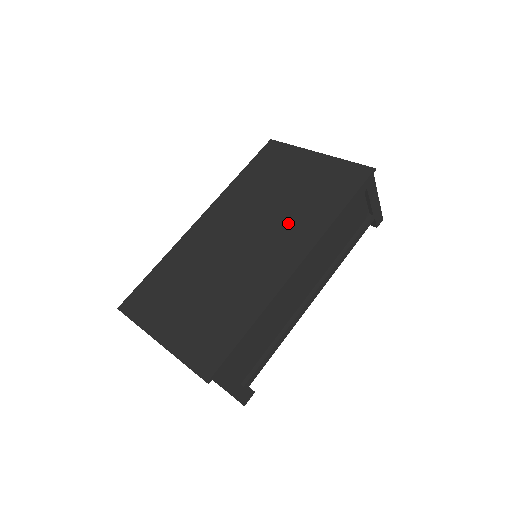
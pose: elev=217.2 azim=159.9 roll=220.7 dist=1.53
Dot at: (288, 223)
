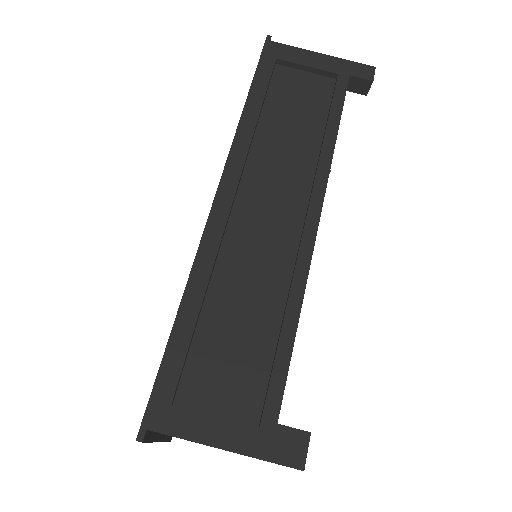
Dot at: occluded
